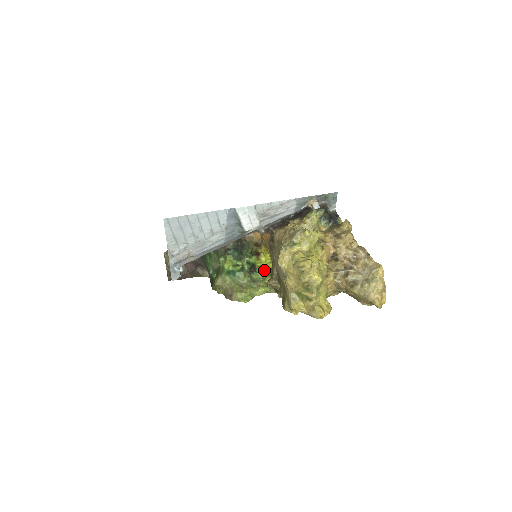
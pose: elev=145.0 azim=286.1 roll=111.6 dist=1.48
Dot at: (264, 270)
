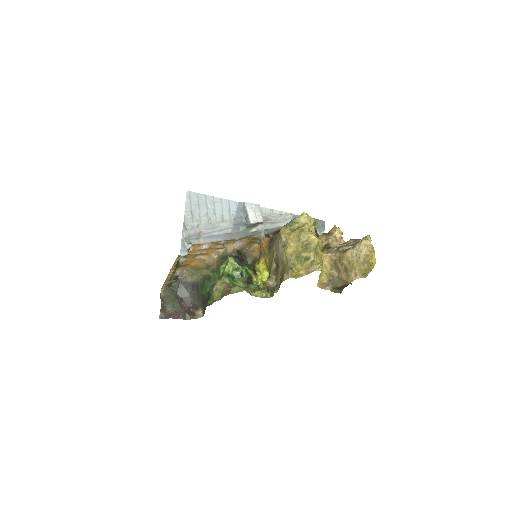
Dot at: (260, 286)
